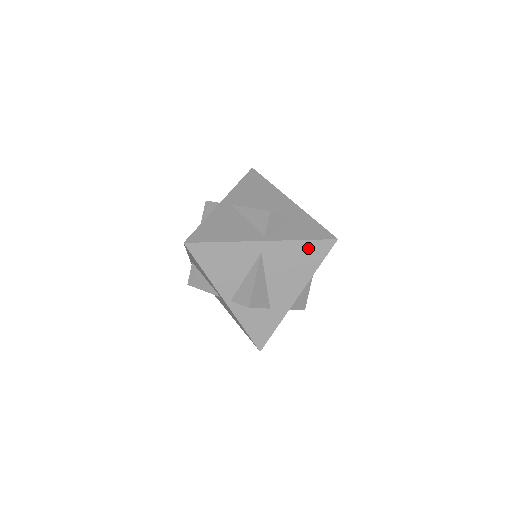
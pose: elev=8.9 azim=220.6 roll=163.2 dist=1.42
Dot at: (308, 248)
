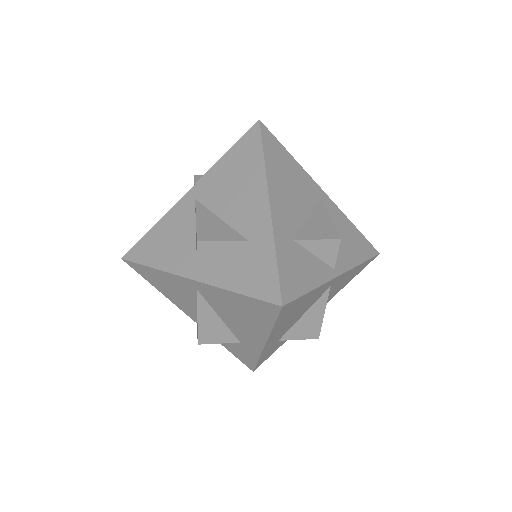
Dot at: (248, 303)
